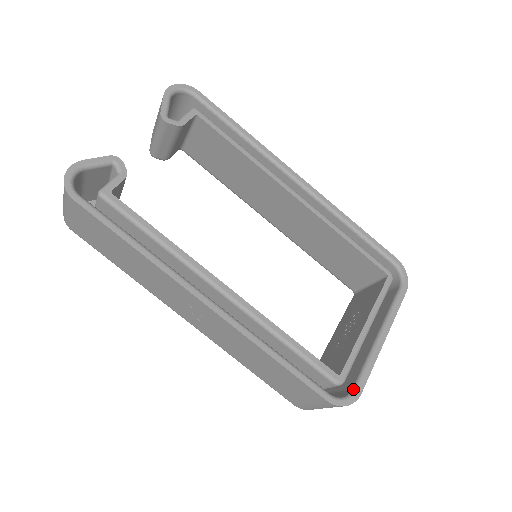
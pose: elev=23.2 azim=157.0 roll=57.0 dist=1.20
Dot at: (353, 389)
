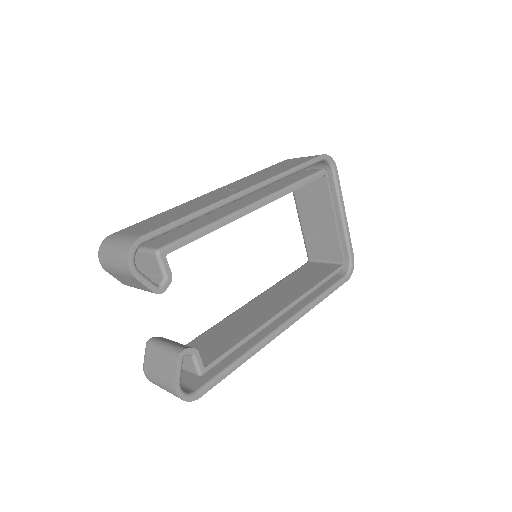
Dot at: (350, 259)
